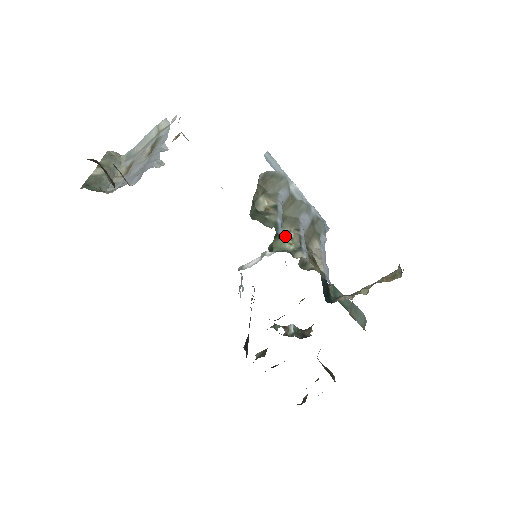
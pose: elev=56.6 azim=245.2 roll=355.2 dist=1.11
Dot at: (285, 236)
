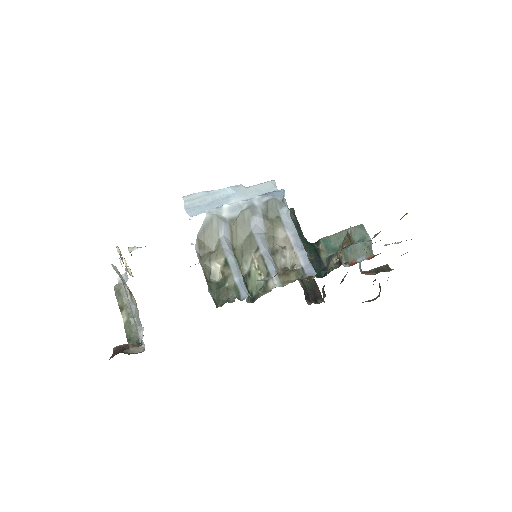
Dot at: (252, 270)
